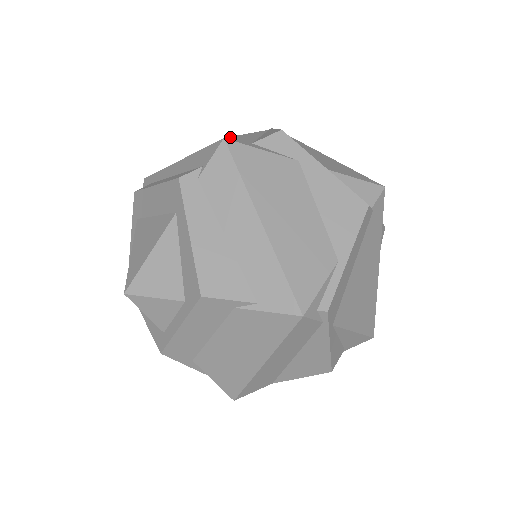
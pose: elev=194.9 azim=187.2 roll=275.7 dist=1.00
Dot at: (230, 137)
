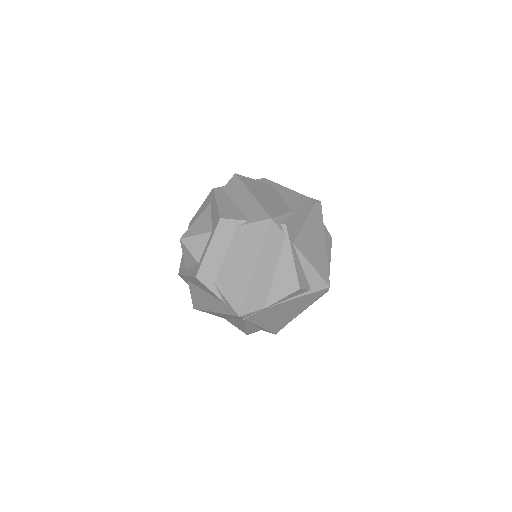
Dot at: occluded
